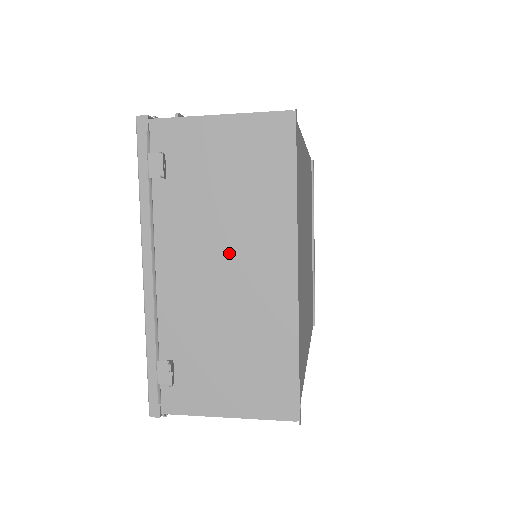
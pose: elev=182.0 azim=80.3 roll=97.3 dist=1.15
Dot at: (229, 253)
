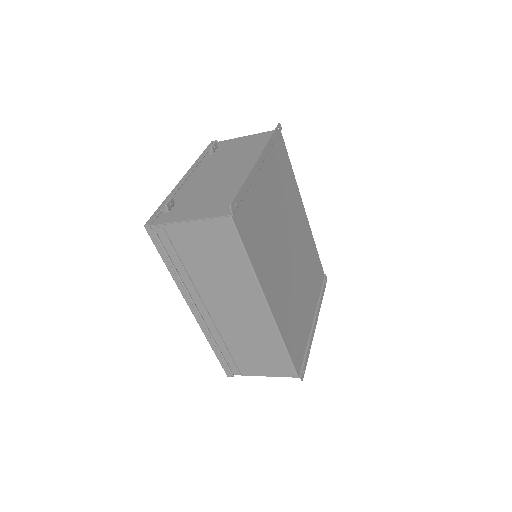
Dot at: (229, 167)
